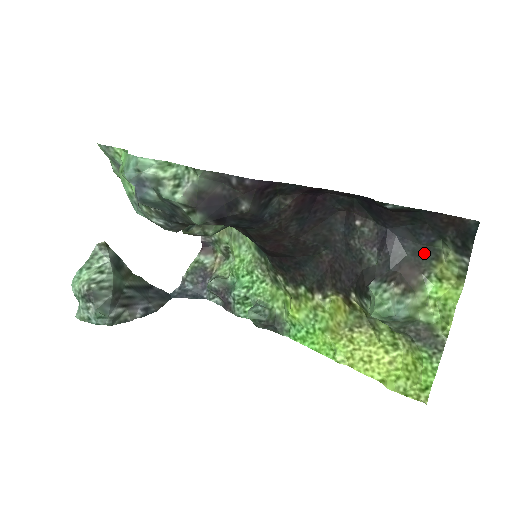
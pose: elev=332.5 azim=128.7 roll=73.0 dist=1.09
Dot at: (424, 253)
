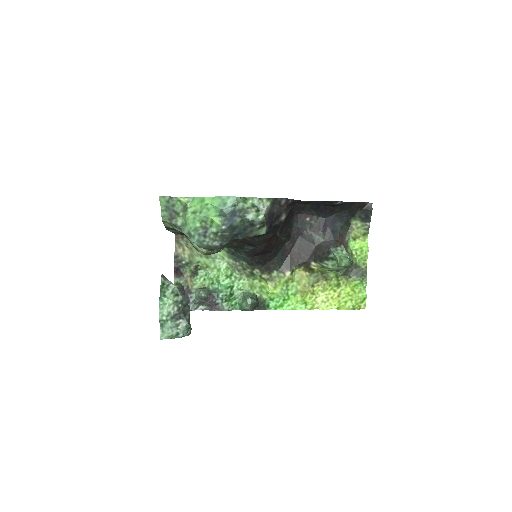
Dot at: (345, 227)
